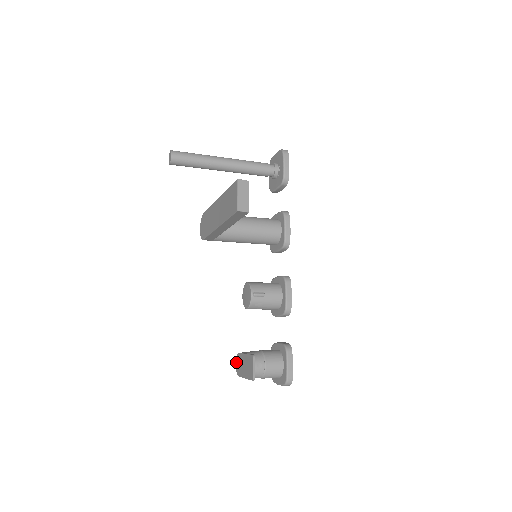
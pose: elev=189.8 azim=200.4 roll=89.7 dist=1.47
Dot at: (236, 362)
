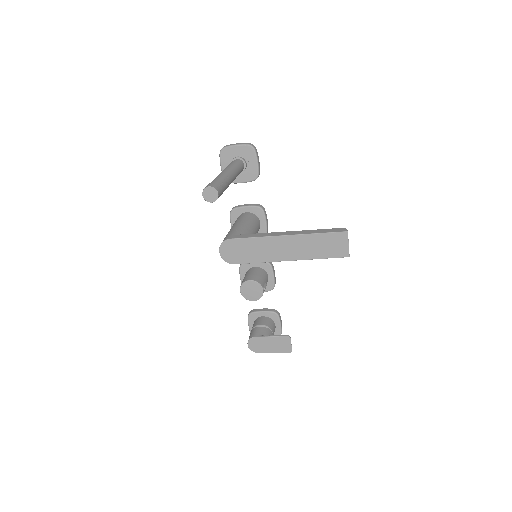
Dot at: (250, 344)
